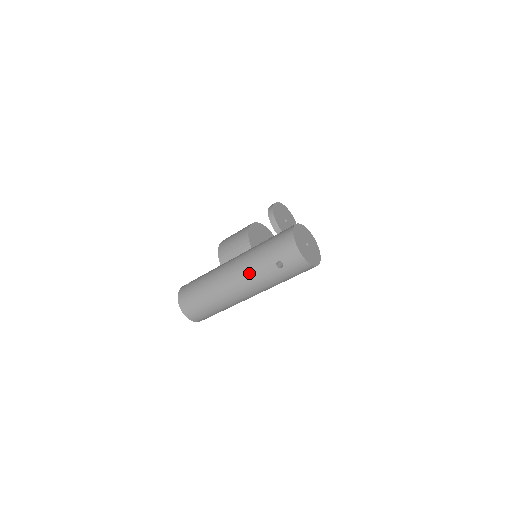
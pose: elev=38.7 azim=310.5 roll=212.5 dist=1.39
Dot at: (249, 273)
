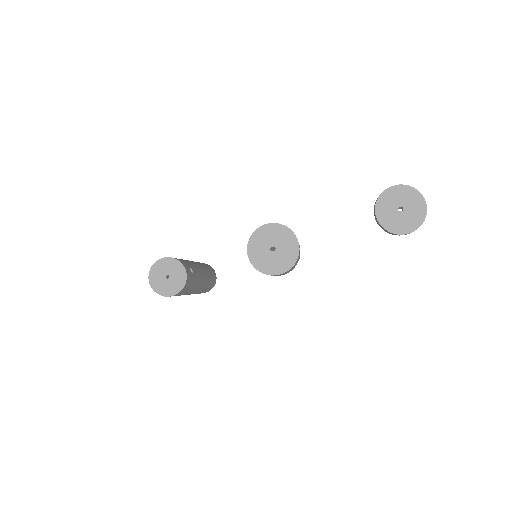
Dot at: occluded
